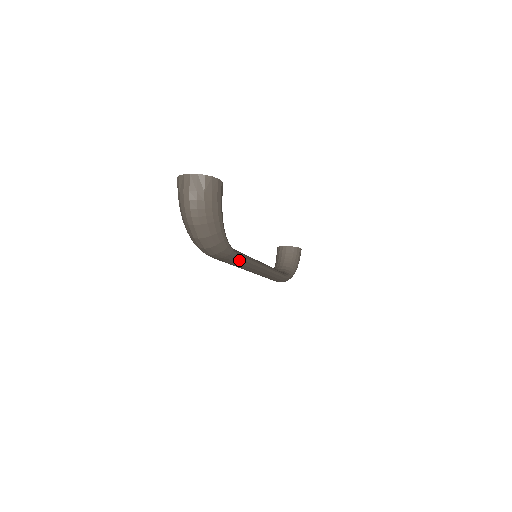
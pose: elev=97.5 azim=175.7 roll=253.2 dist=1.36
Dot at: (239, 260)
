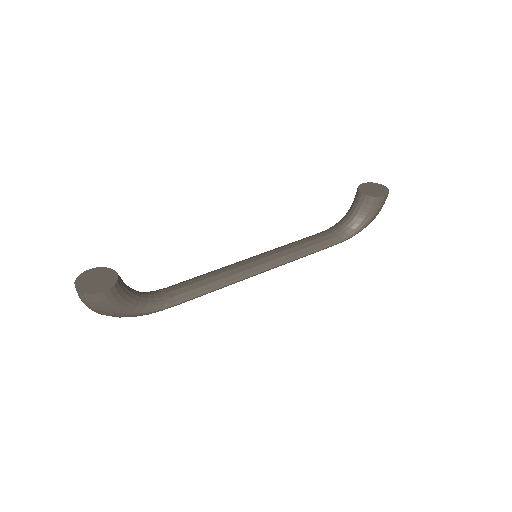
Dot at: (190, 299)
